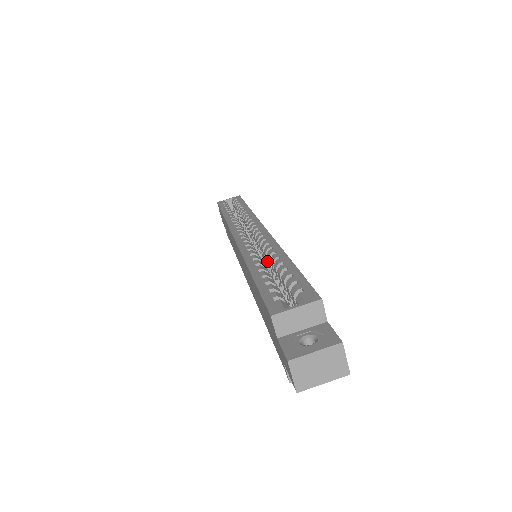
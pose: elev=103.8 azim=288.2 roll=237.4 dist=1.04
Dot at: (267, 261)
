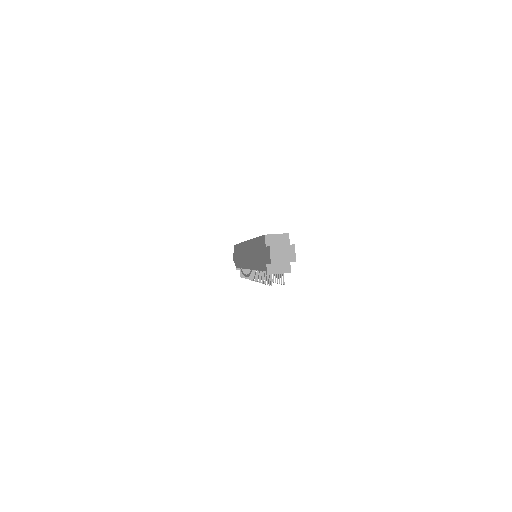
Dot at: occluded
